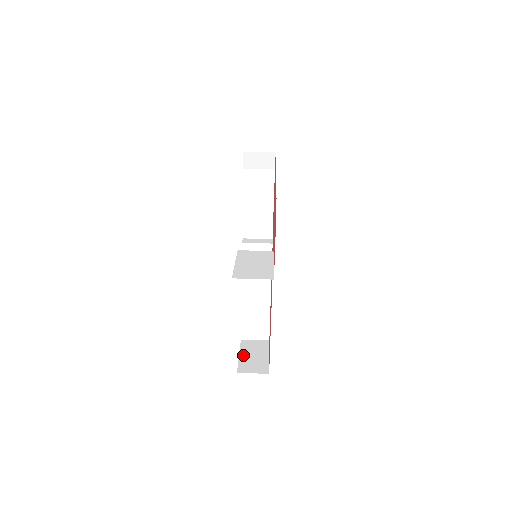
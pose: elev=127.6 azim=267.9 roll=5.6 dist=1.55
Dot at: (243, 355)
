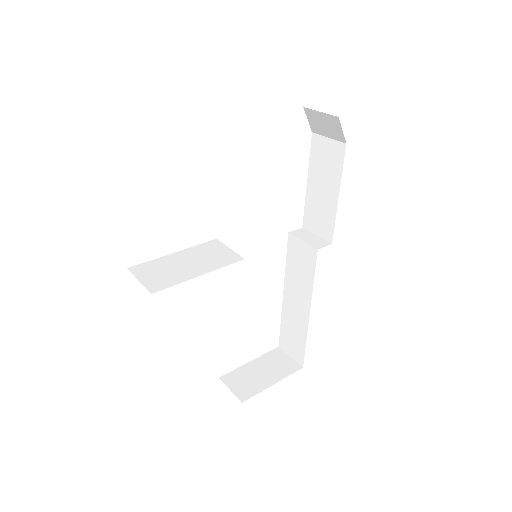
Dot at: (253, 364)
